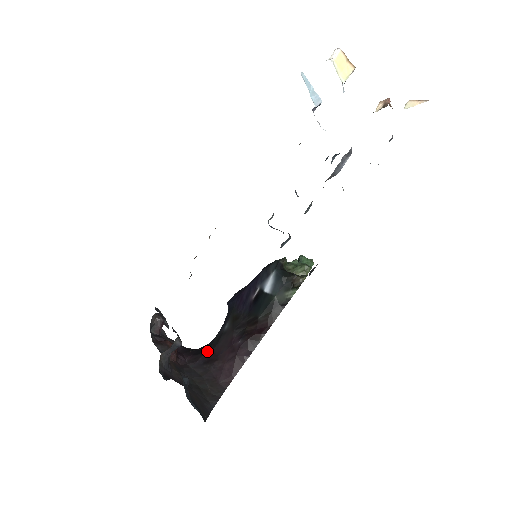
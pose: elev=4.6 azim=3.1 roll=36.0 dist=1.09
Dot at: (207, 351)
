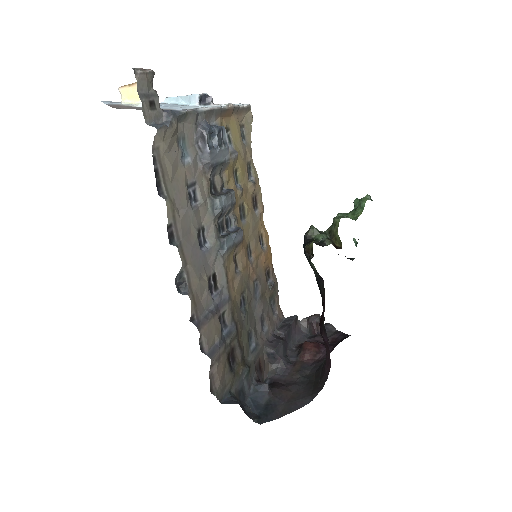
Dot at: occluded
